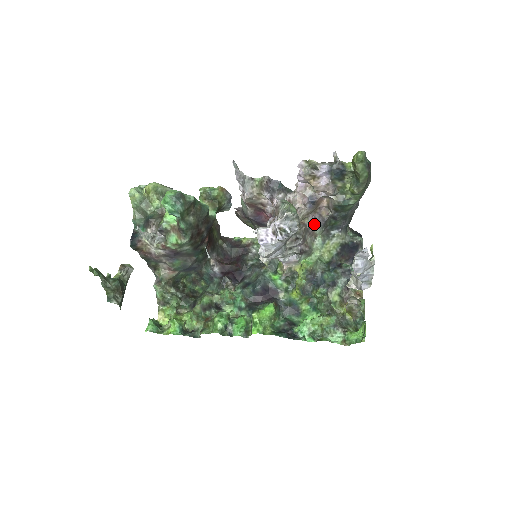
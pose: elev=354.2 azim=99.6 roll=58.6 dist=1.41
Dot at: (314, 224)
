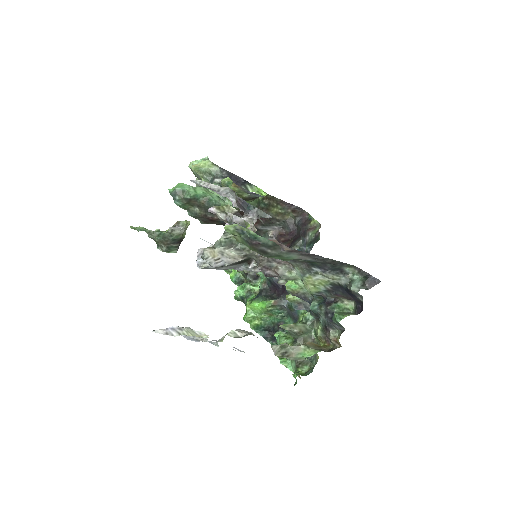
Dot at: occluded
